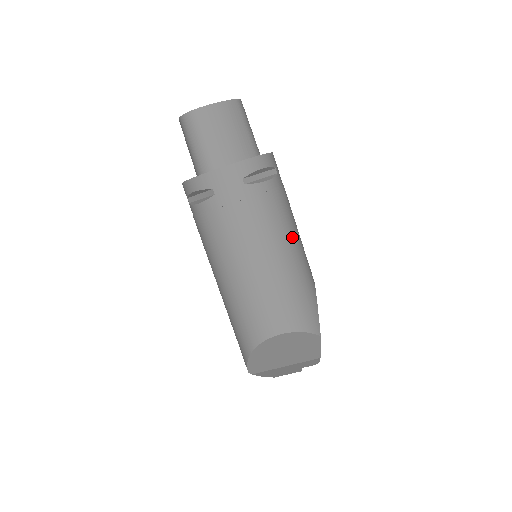
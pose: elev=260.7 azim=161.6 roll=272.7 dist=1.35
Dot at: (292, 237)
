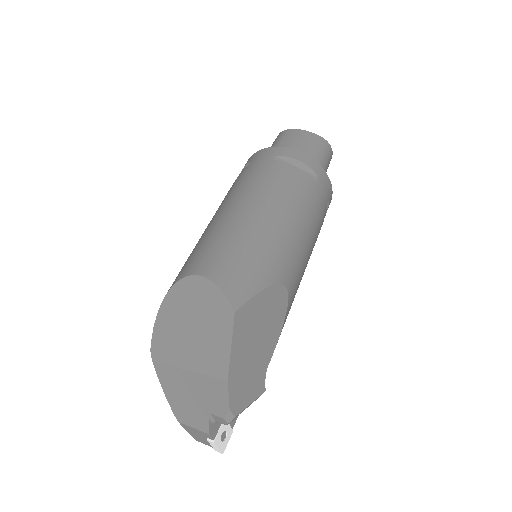
Dot at: (286, 218)
